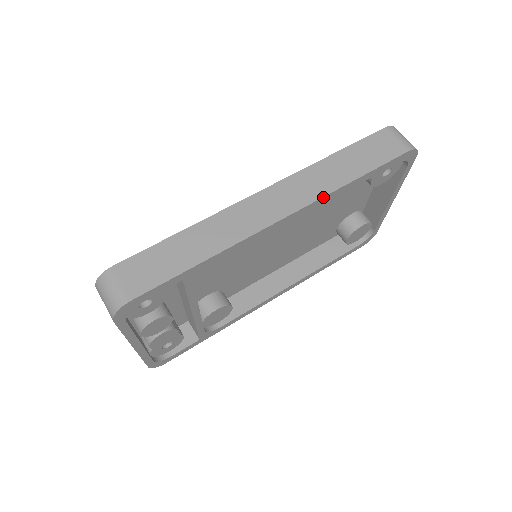
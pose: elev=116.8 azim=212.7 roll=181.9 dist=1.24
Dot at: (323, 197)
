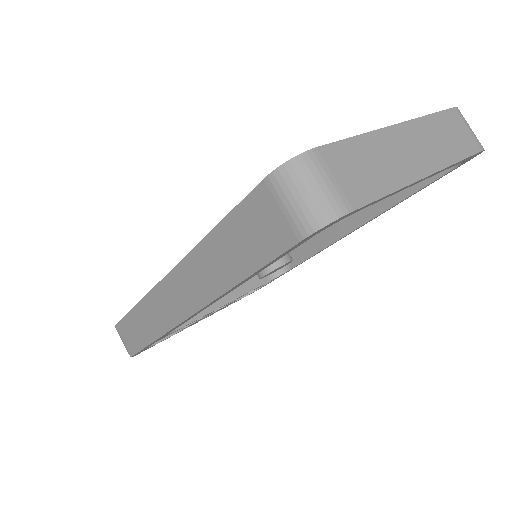
Dot at: (211, 302)
